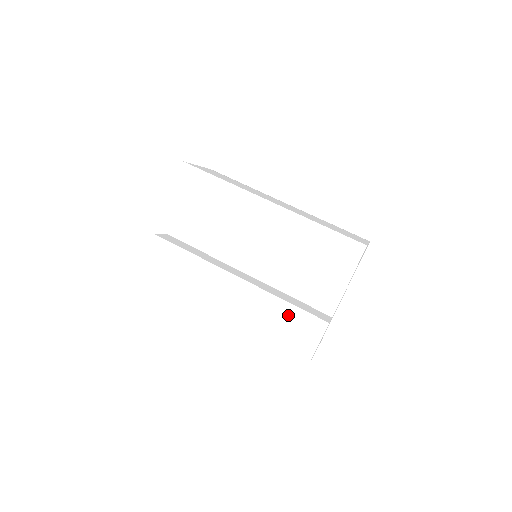
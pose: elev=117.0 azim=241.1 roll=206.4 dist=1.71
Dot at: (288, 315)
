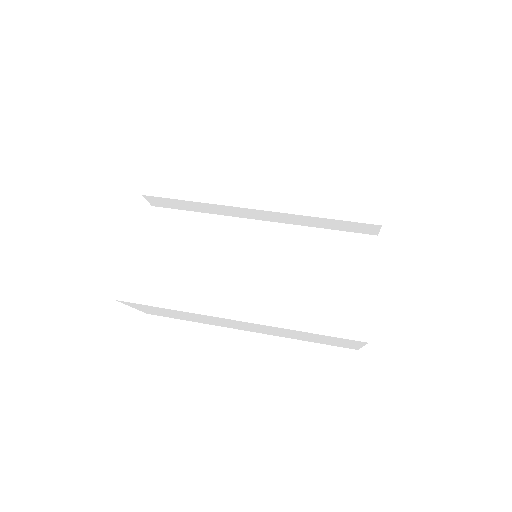
Dot at: (322, 292)
